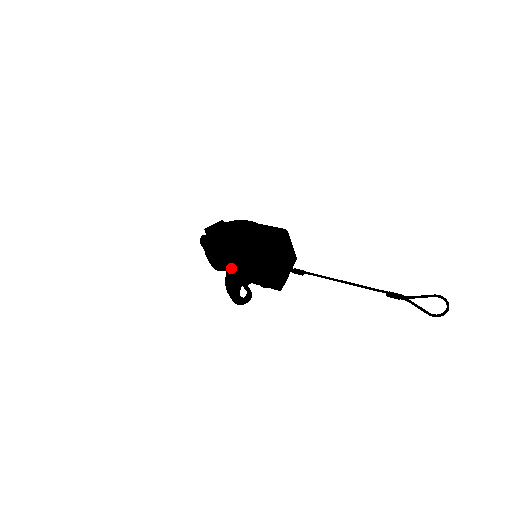
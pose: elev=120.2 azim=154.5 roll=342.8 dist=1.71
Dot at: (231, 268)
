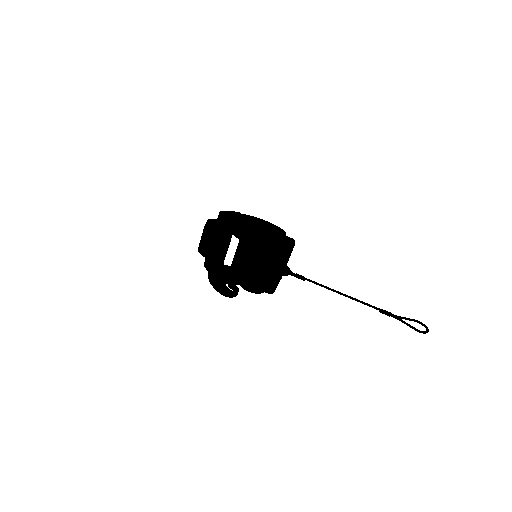
Dot at: (214, 267)
